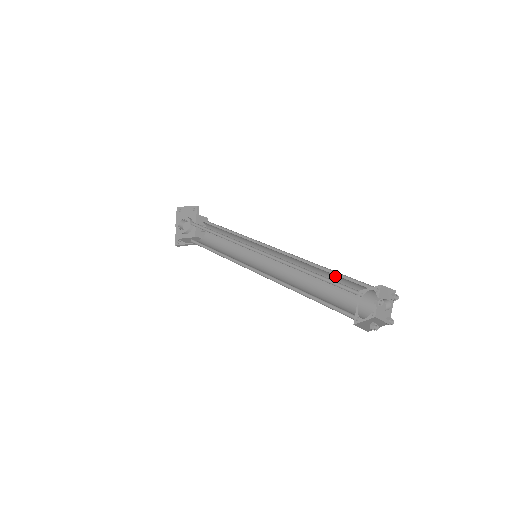
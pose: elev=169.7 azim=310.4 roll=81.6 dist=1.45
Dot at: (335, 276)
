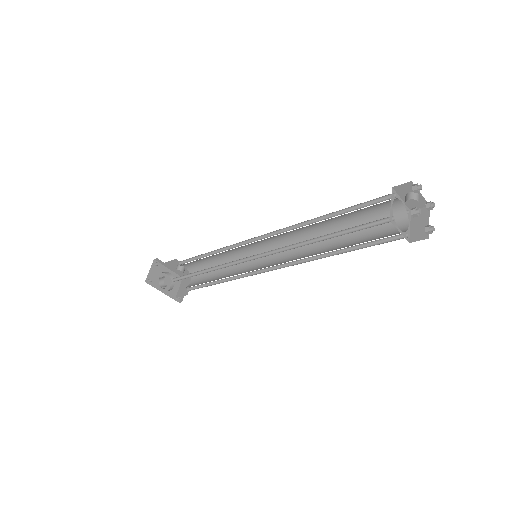
Dot at: (343, 215)
